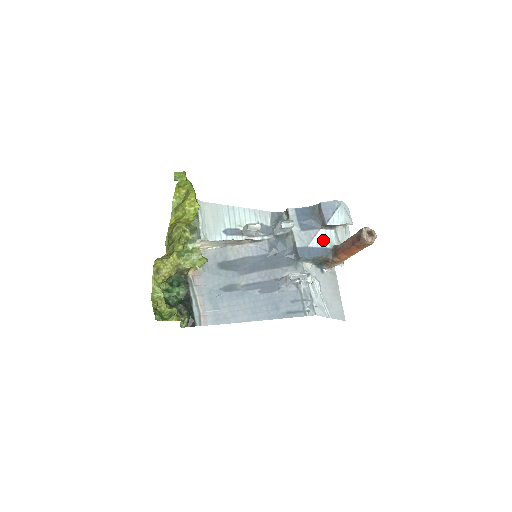
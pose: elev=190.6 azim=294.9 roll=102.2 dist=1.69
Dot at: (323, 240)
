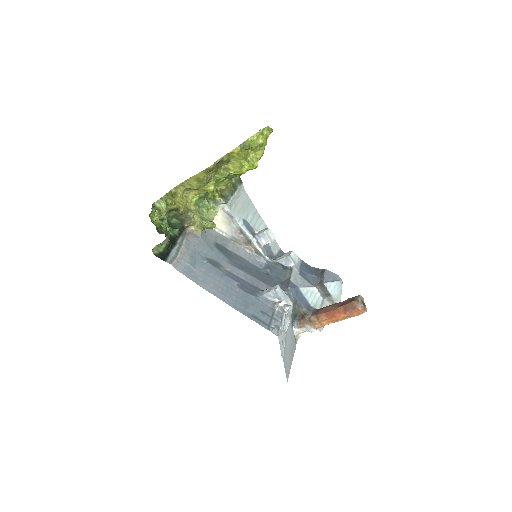
Dot at: (311, 296)
